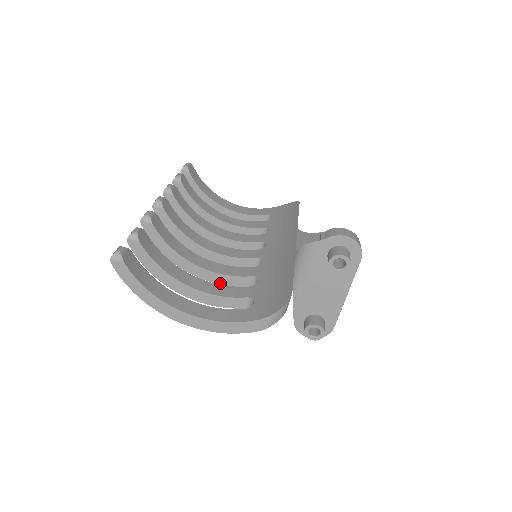
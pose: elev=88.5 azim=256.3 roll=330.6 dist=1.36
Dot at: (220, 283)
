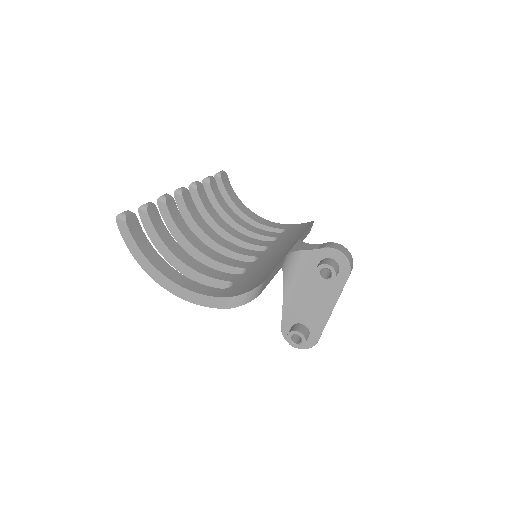
Dot at: occluded
